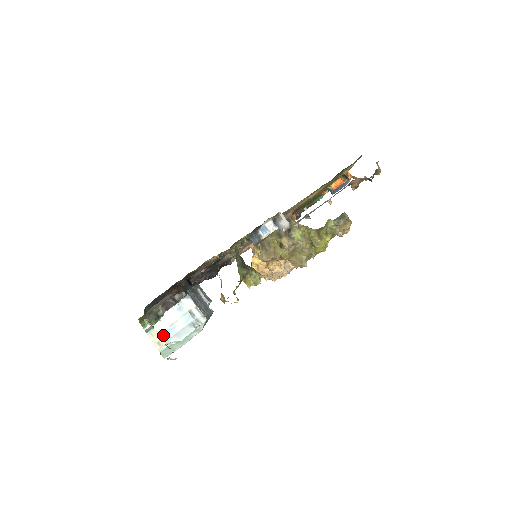
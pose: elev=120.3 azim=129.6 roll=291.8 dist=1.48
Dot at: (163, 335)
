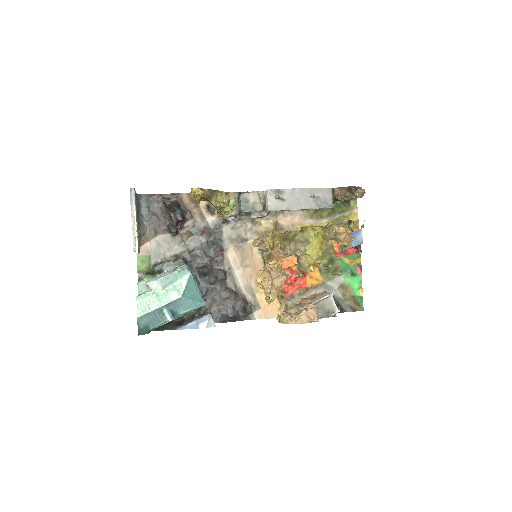
Dot at: occluded
